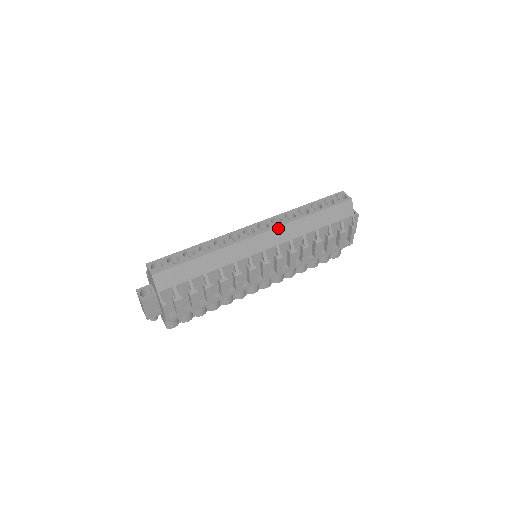
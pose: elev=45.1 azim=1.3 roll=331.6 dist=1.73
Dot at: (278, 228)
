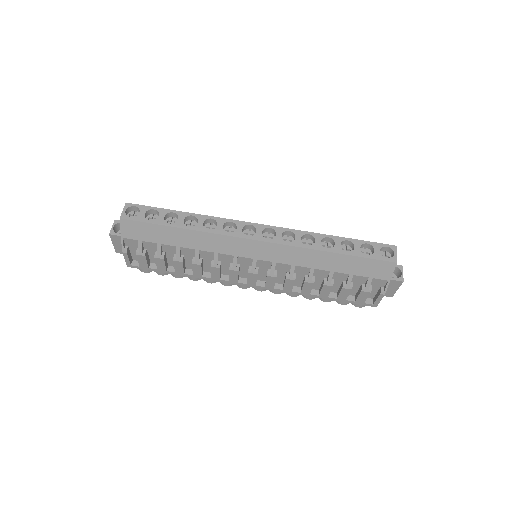
Dot at: (283, 245)
